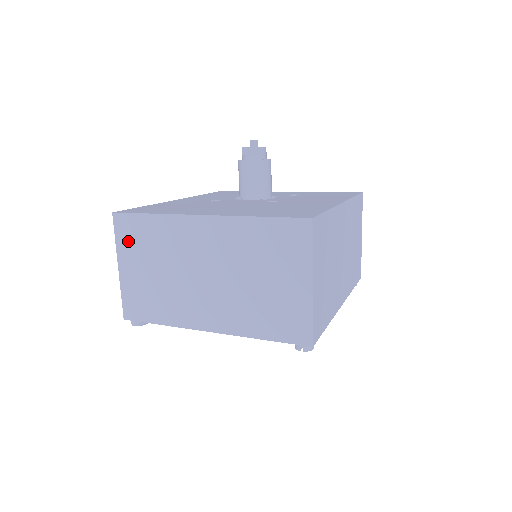
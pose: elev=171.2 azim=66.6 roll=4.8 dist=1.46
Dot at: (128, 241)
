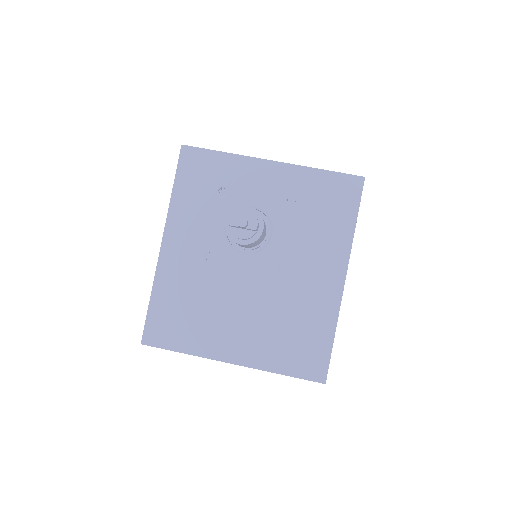
Dot at: occluded
